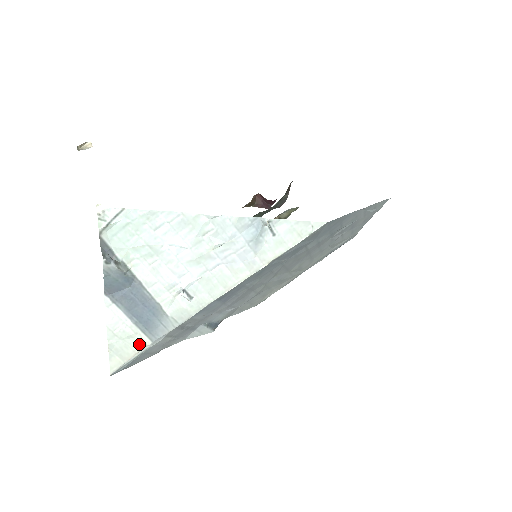
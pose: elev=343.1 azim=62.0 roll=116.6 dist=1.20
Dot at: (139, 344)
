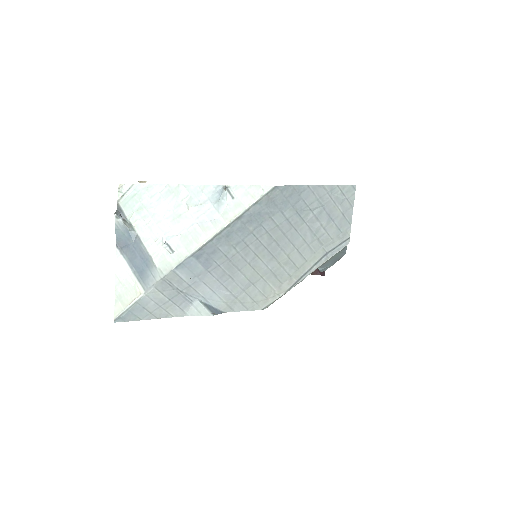
Dot at: (136, 292)
